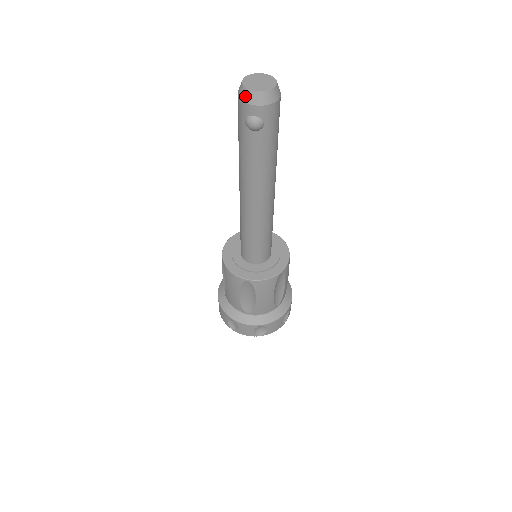
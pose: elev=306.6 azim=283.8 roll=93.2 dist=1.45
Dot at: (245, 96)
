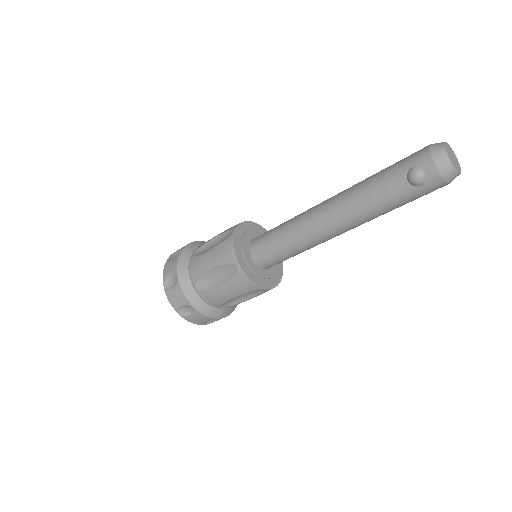
Dot at: (438, 154)
